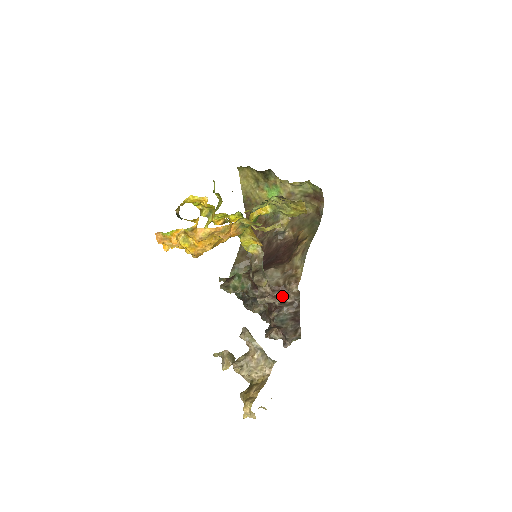
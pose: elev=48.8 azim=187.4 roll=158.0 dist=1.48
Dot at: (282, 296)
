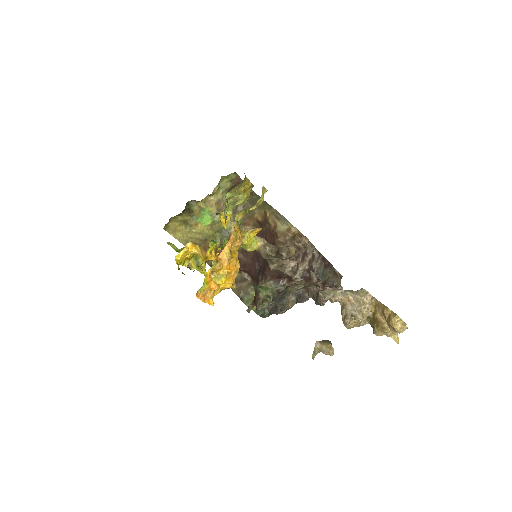
Dot at: (306, 254)
